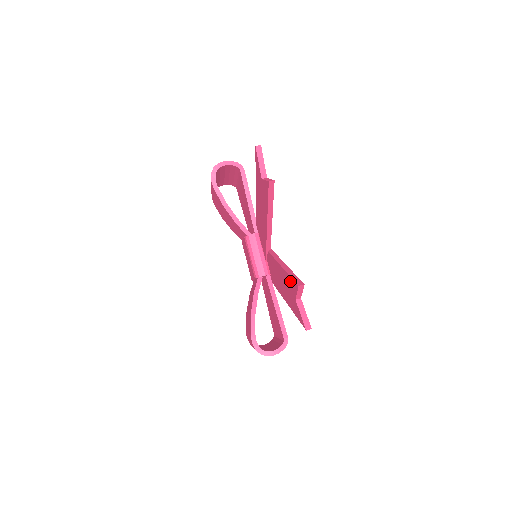
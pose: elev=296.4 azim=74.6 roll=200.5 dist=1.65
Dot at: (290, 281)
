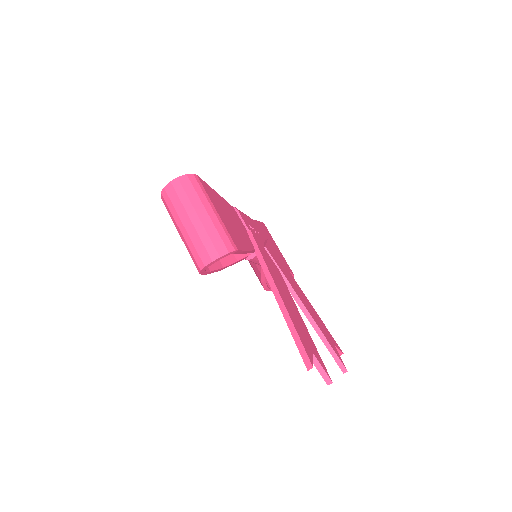
Dot at: (327, 348)
